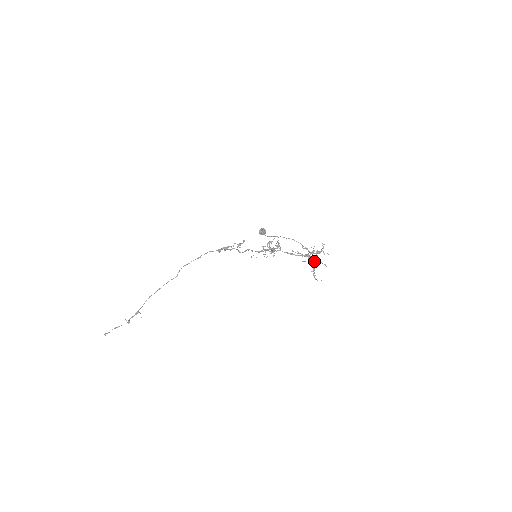
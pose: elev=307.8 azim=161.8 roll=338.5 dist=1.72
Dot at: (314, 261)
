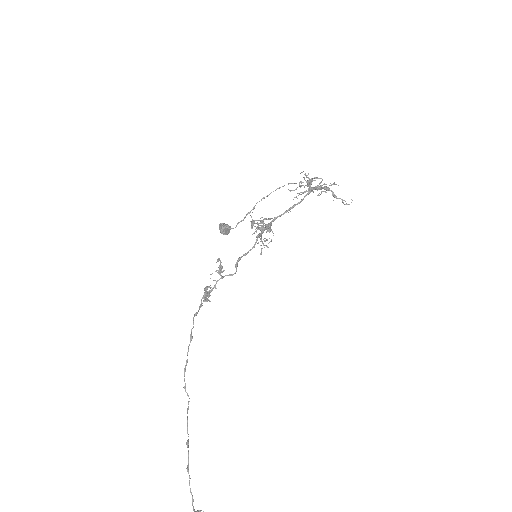
Dot at: (324, 187)
